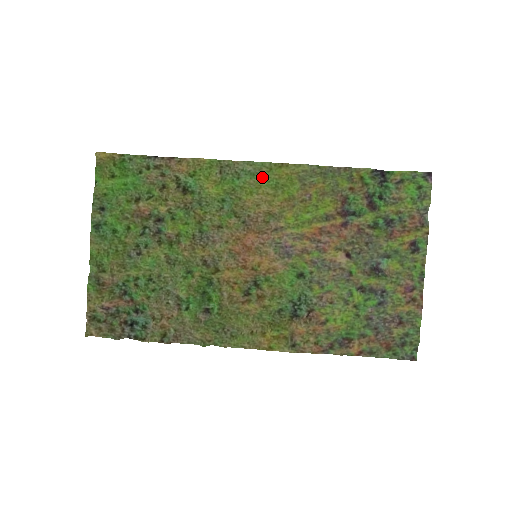
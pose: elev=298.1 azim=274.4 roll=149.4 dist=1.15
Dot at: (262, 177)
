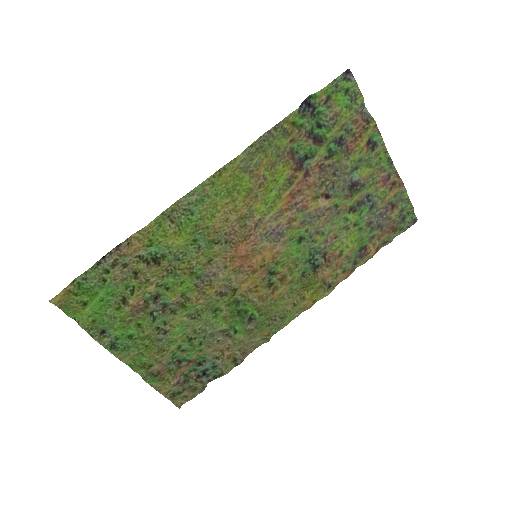
Dot at: (211, 195)
